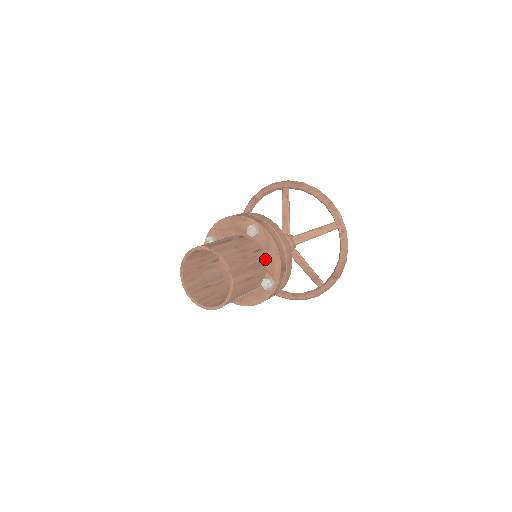
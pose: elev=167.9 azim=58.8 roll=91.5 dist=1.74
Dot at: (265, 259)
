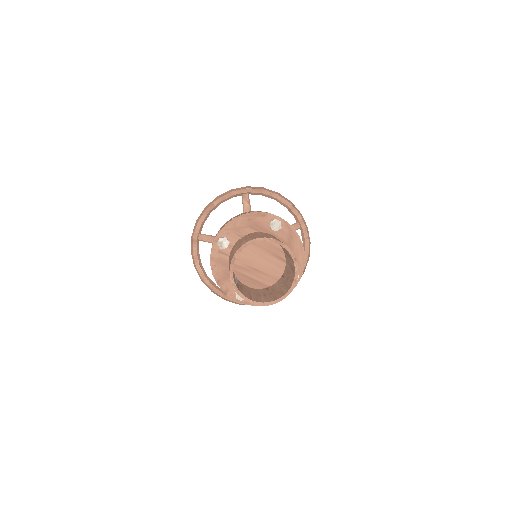
Dot at: occluded
